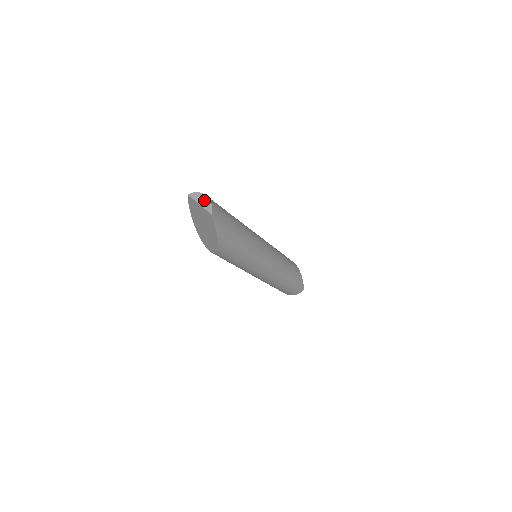
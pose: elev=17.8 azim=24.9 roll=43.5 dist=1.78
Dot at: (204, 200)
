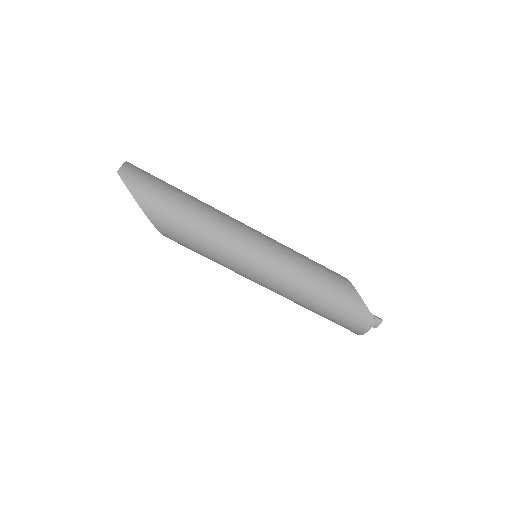
Dot at: occluded
